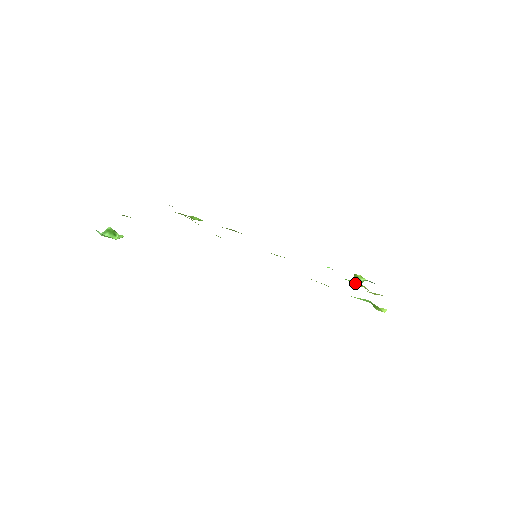
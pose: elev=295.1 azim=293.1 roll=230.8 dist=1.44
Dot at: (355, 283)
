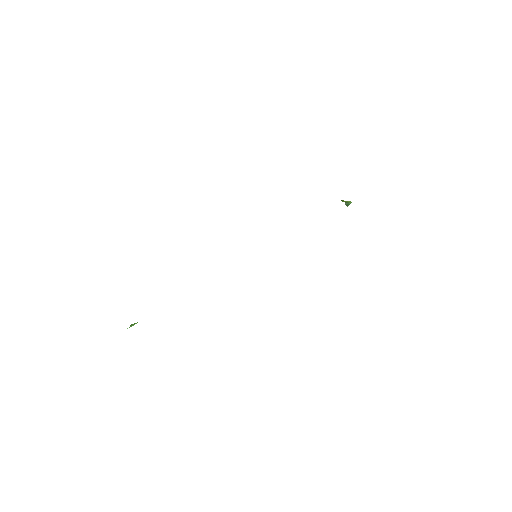
Dot at: occluded
